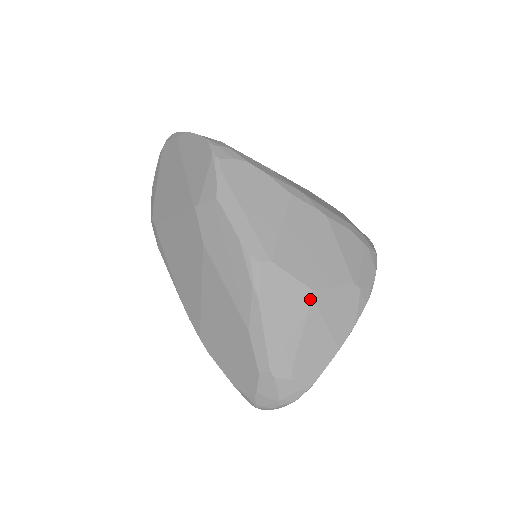
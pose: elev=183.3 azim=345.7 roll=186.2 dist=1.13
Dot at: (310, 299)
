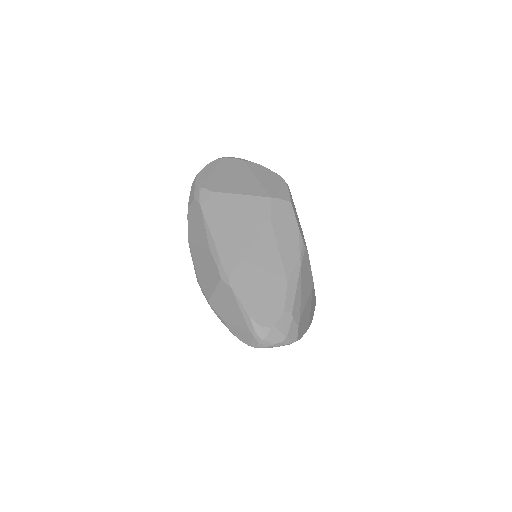
Dot at: (312, 286)
